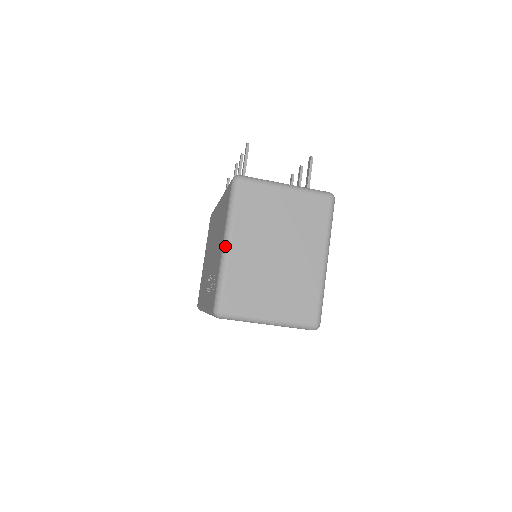
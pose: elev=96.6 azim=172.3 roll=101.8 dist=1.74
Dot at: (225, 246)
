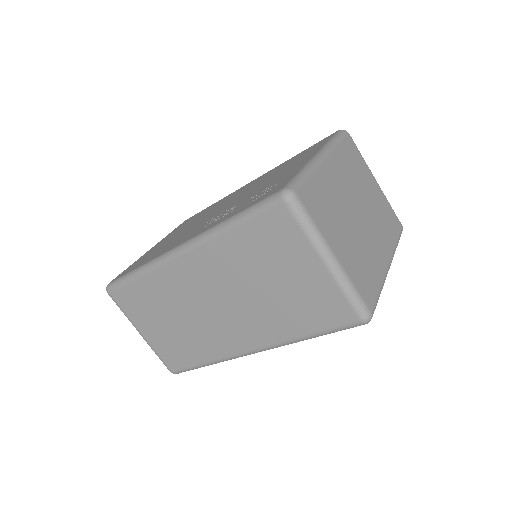
Dot at: (320, 155)
